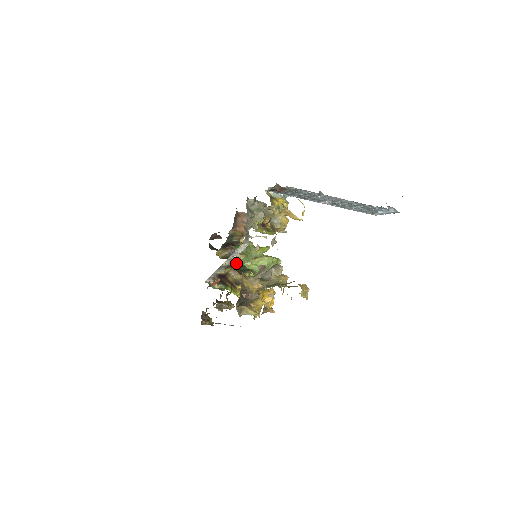
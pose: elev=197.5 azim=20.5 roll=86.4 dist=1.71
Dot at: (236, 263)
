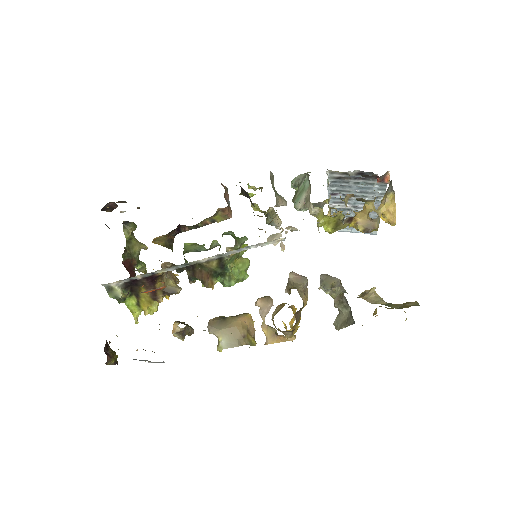
Dot at: (219, 262)
